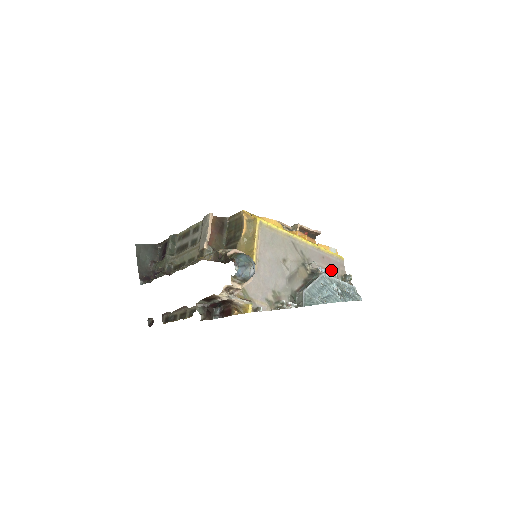
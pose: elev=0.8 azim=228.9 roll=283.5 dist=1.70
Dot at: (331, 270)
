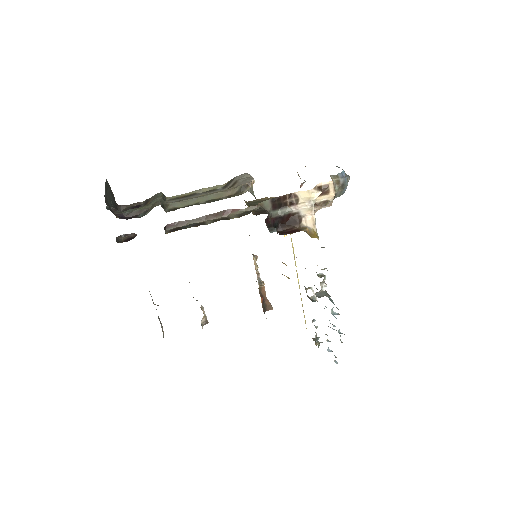
Dot at: occluded
